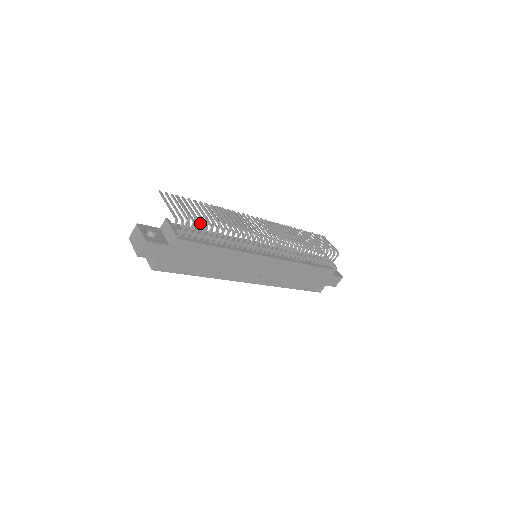
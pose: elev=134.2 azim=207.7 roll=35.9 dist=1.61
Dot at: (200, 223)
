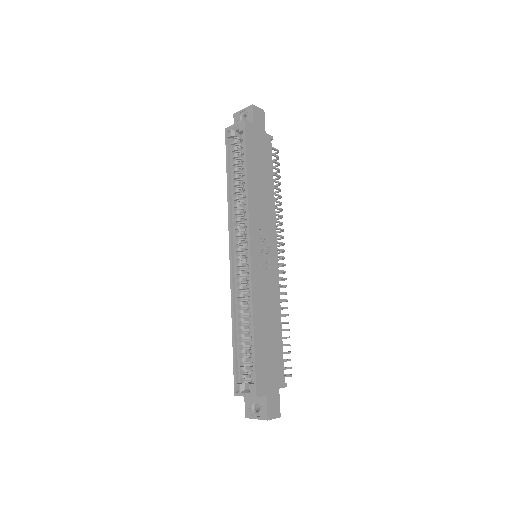
Dot at: (278, 162)
